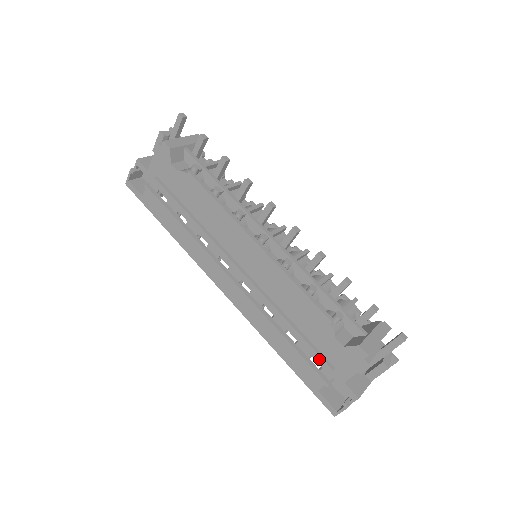
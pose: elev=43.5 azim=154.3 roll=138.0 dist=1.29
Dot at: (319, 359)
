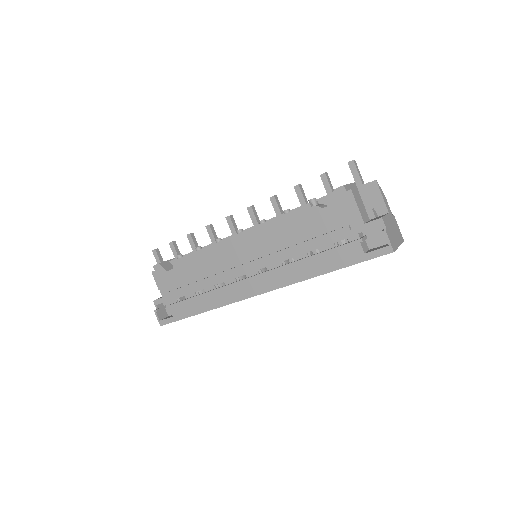
Dot at: (335, 233)
